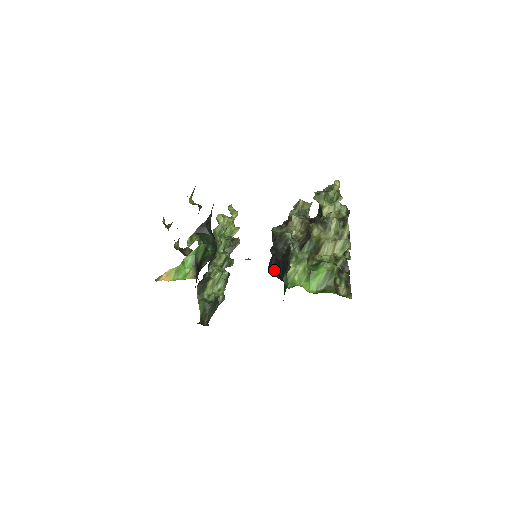
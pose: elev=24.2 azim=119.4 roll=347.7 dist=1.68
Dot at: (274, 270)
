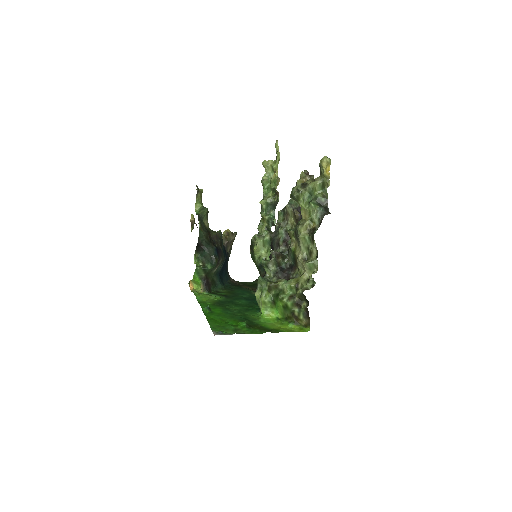
Dot at: occluded
